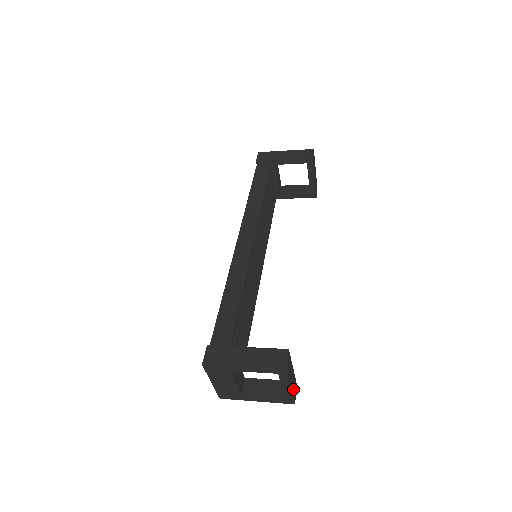
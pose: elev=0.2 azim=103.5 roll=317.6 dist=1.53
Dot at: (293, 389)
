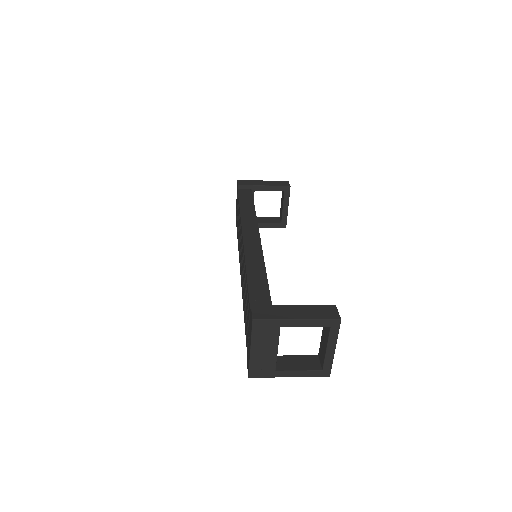
Dot at: occluded
